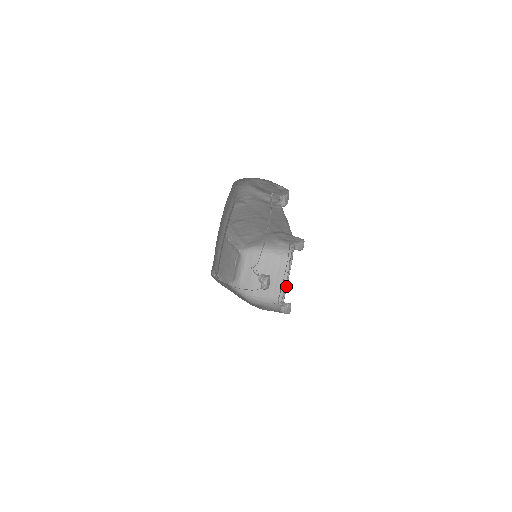
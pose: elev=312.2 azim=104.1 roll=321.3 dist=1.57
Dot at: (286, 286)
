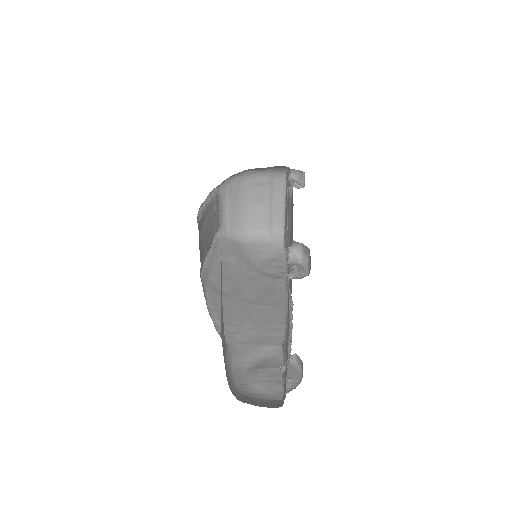
Dot at: (284, 209)
